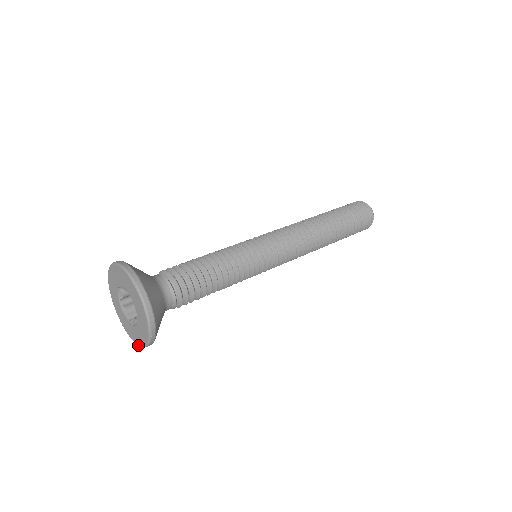
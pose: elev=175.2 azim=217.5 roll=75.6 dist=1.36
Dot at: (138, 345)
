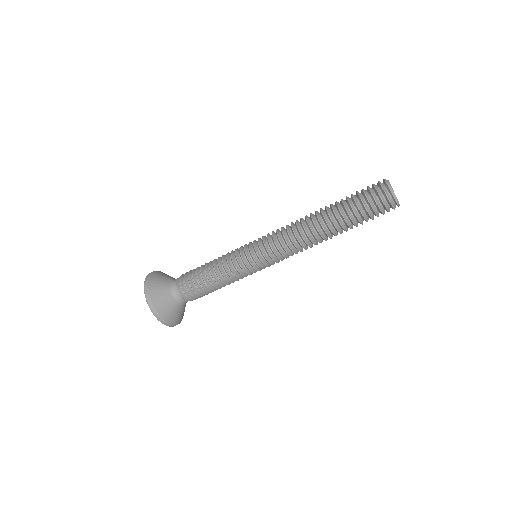
Dot at: occluded
